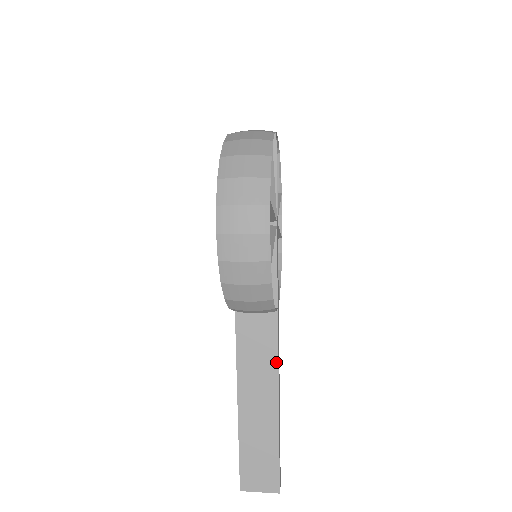
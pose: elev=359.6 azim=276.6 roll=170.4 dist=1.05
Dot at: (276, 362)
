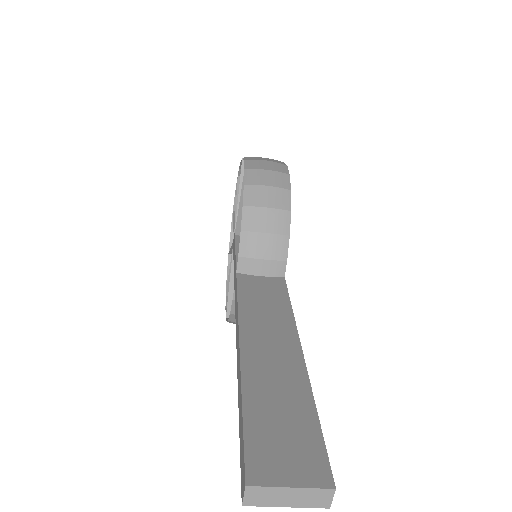
Dot at: (290, 312)
